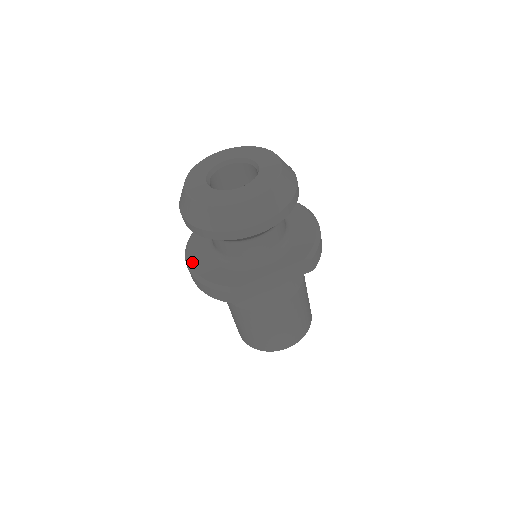
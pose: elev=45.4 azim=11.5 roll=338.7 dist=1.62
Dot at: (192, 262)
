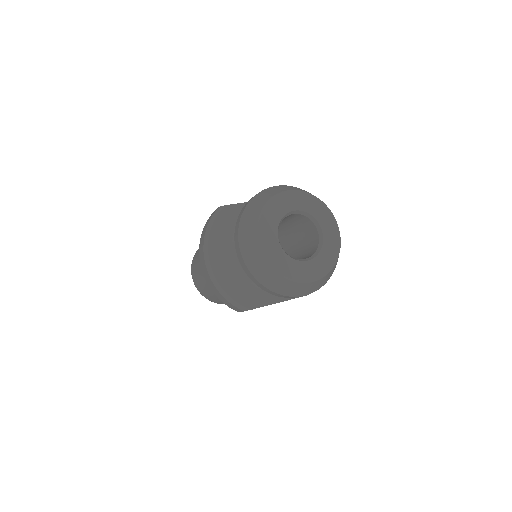
Dot at: (212, 263)
